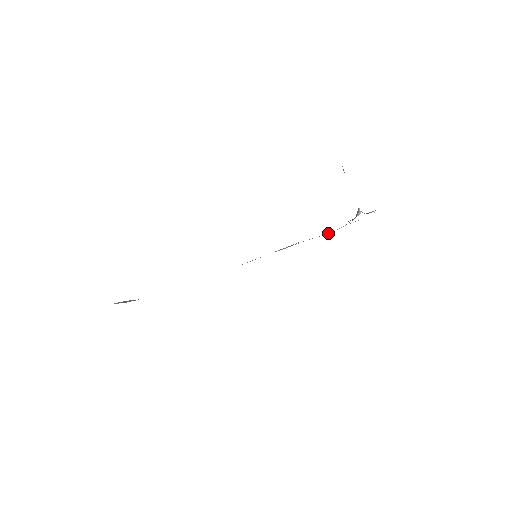
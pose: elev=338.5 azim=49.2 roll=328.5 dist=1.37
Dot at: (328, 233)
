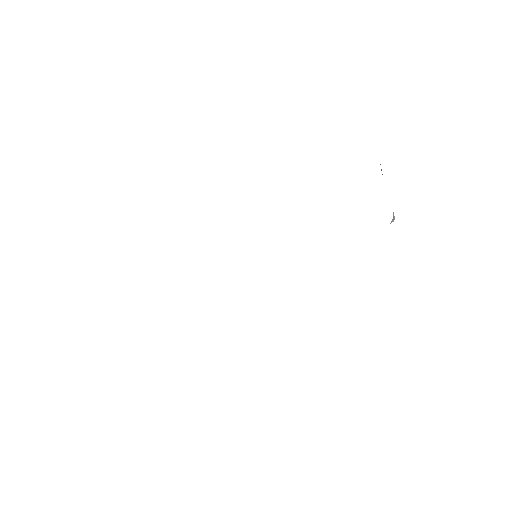
Dot at: occluded
